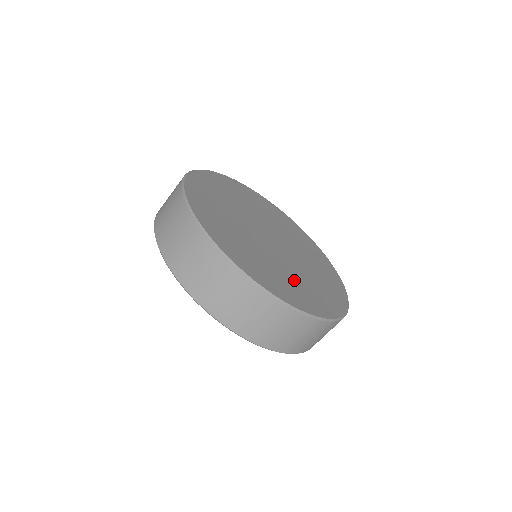
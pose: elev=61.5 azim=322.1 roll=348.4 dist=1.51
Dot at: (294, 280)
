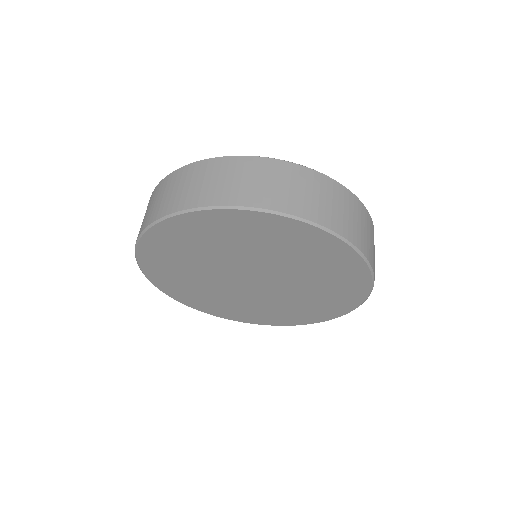
Dot at: occluded
